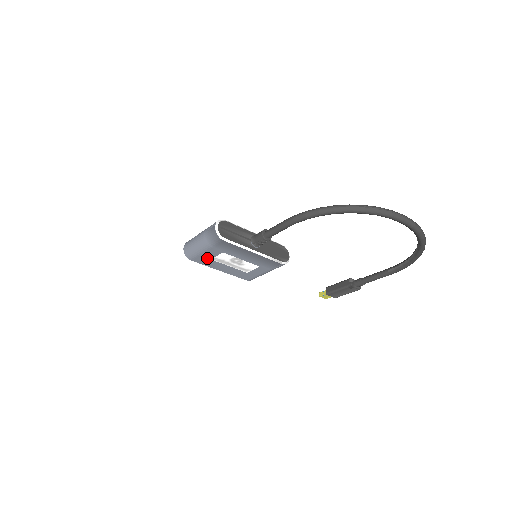
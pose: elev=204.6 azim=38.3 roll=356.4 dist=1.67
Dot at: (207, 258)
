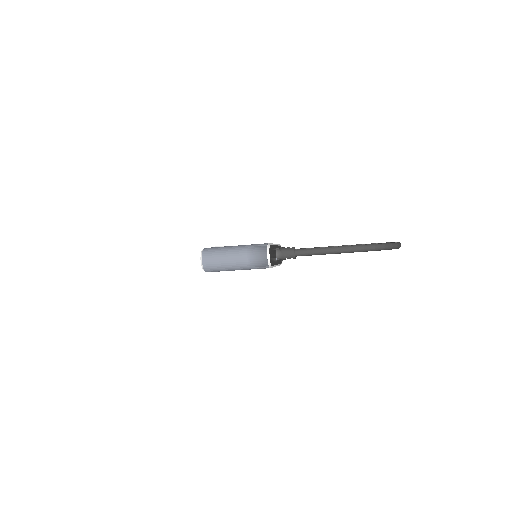
Dot at: occluded
